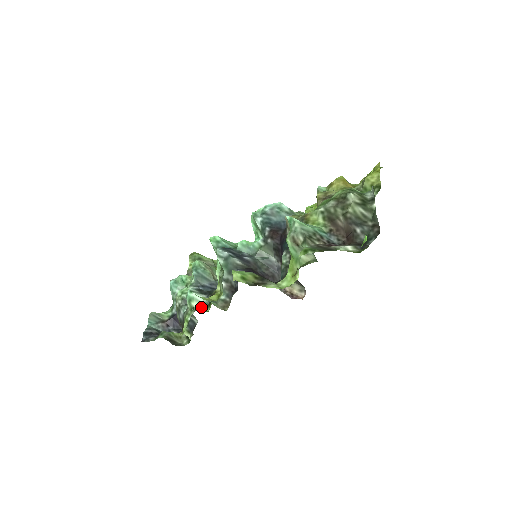
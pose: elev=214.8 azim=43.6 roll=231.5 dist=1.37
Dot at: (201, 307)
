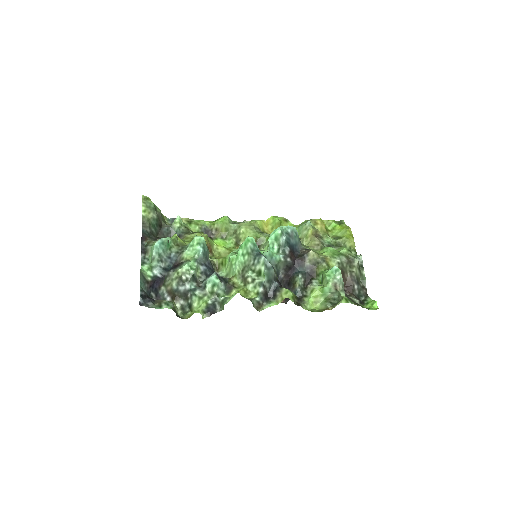
Dot at: (219, 293)
